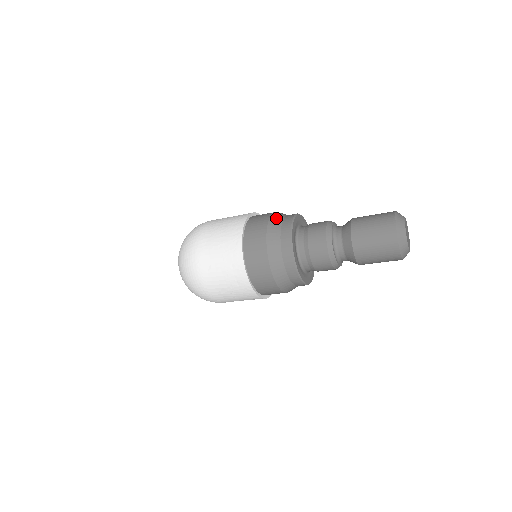
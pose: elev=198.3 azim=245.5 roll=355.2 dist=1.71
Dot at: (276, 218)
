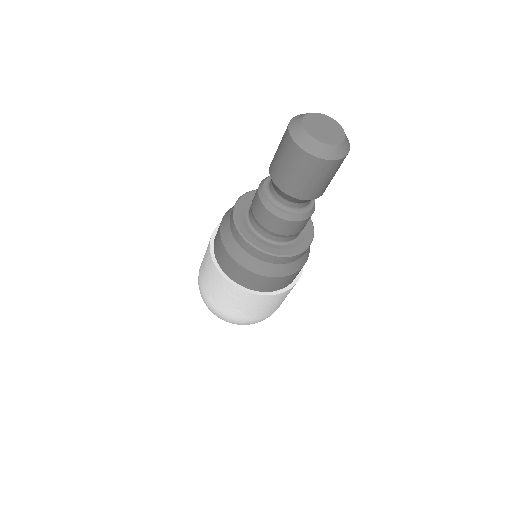
Dot at: (228, 212)
